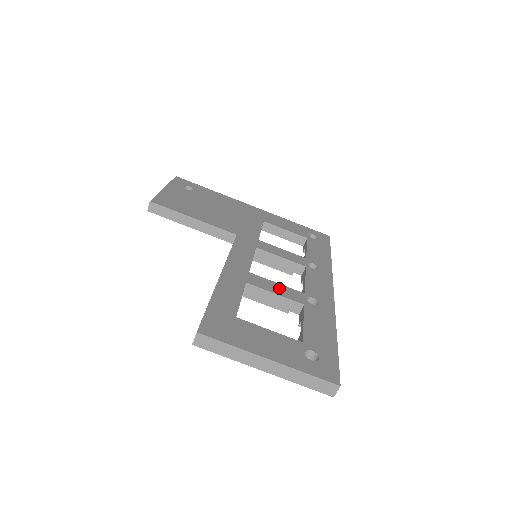
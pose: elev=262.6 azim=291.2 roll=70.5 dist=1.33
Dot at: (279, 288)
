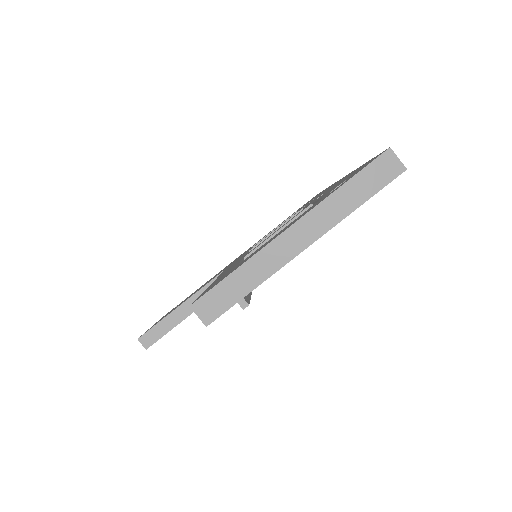
Dot at: occluded
